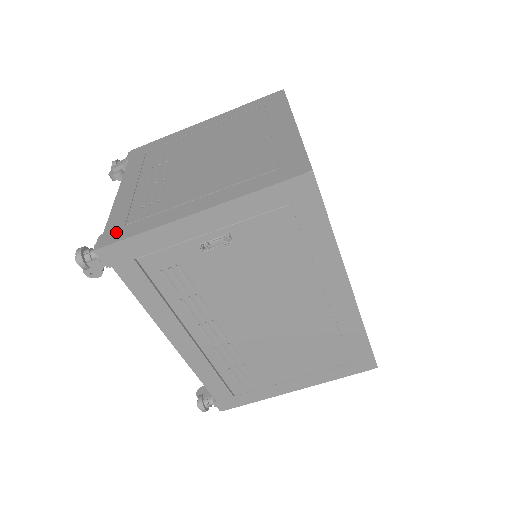
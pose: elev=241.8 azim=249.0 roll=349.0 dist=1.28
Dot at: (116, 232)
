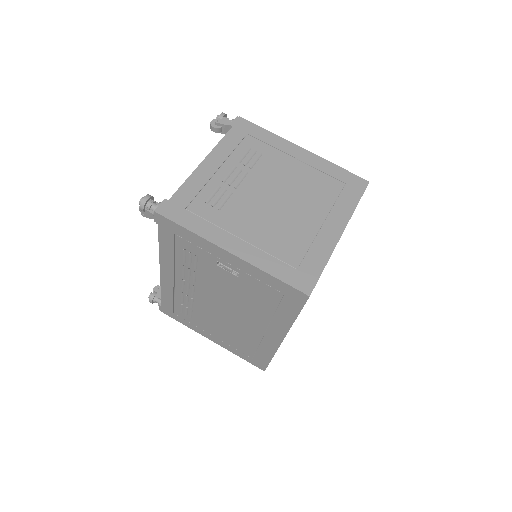
Dot at: (176, 209)
